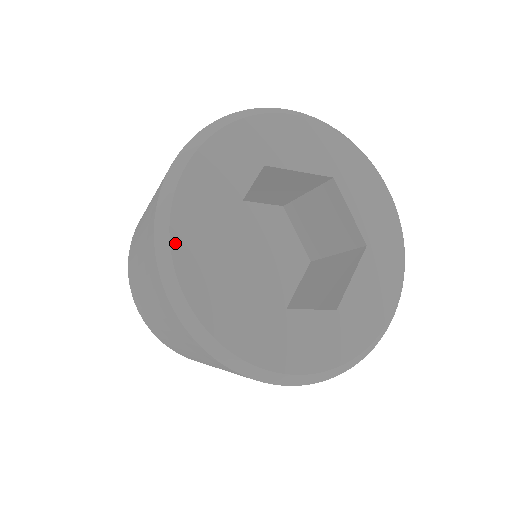
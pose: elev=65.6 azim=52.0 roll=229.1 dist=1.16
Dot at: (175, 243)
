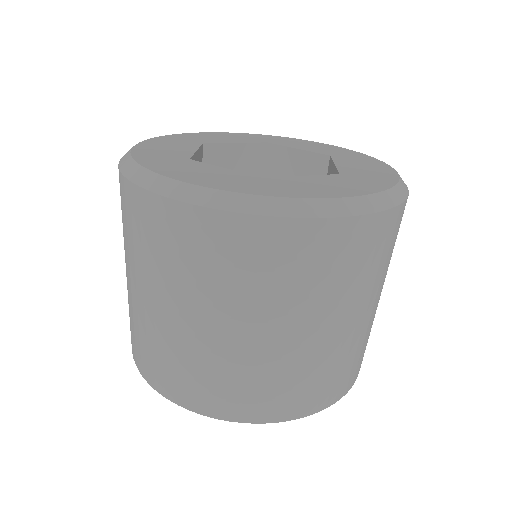
Dot at: (146, 165)
